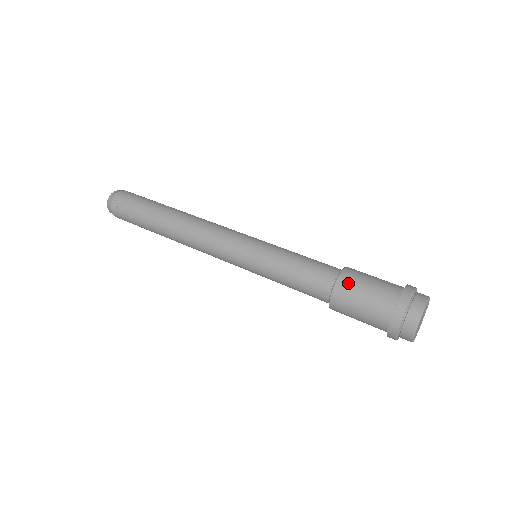
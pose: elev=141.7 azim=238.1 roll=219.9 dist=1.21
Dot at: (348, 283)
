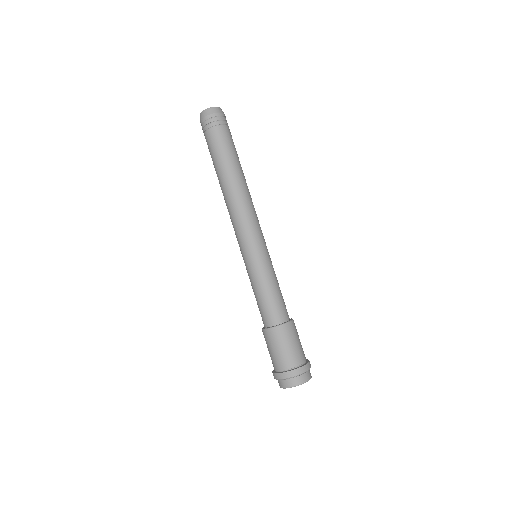
Dot at: (289, 331)
